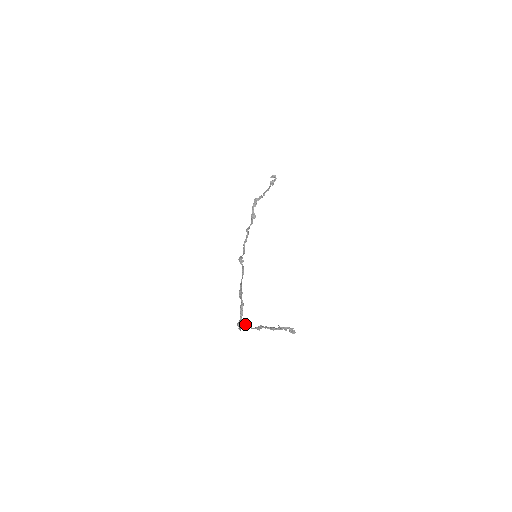
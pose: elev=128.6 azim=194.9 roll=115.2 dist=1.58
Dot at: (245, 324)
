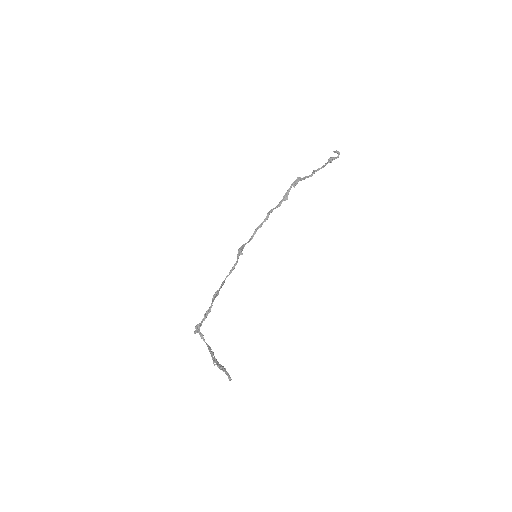
Dot at: (200, 334)
